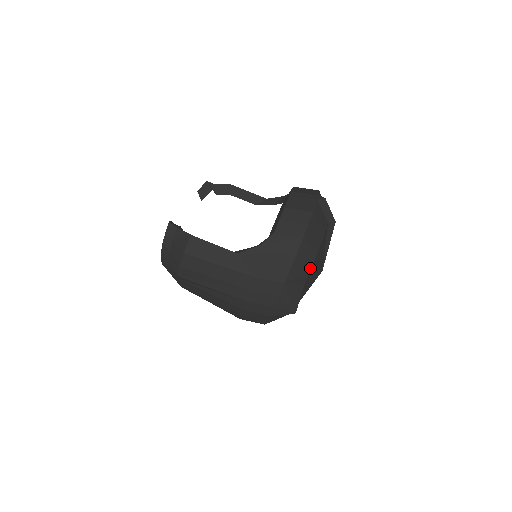
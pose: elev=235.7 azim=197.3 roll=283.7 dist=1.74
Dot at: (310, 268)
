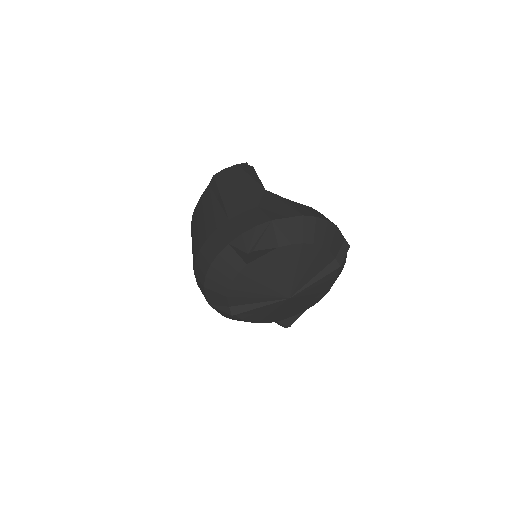
Dot at: (296, 242)
